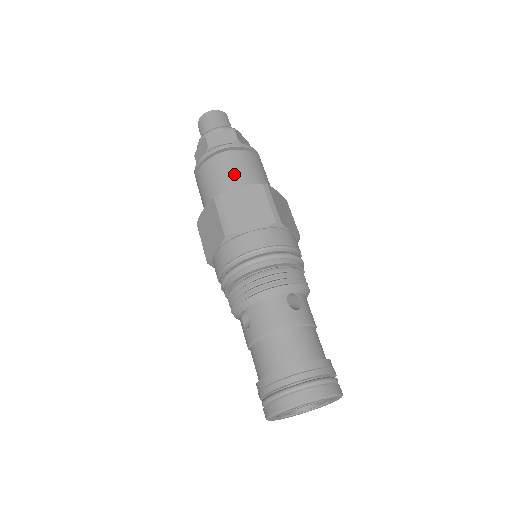
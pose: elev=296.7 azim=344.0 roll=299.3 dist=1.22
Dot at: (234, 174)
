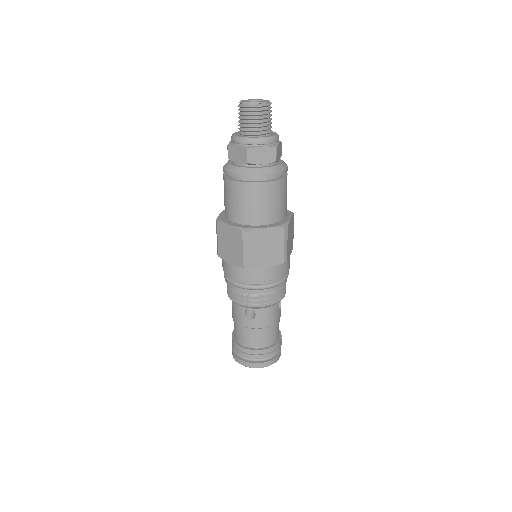
Dot at: (232, 206)
